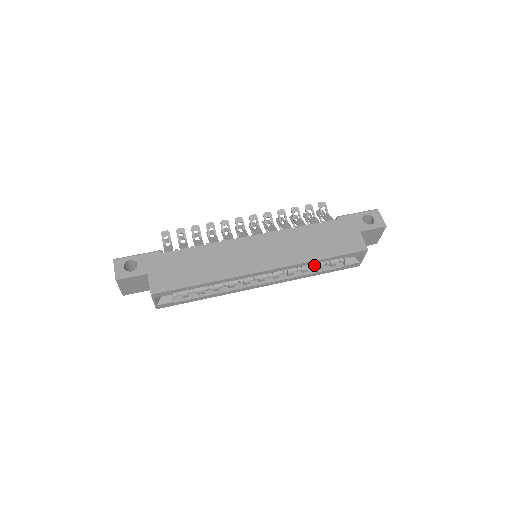
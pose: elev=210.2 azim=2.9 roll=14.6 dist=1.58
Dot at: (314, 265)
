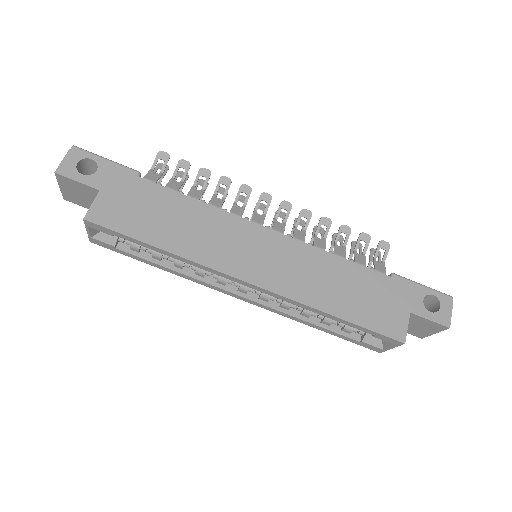
Dot at: occluded
